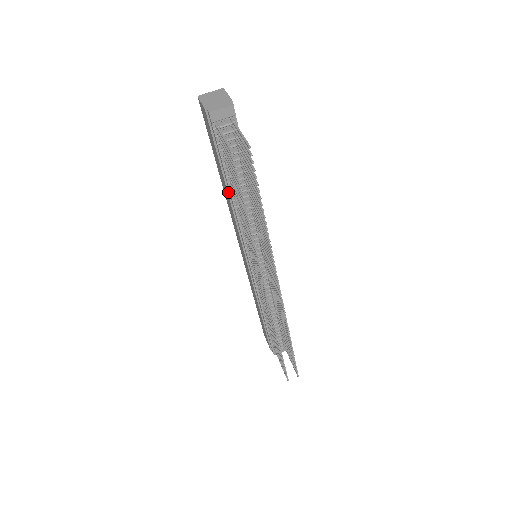
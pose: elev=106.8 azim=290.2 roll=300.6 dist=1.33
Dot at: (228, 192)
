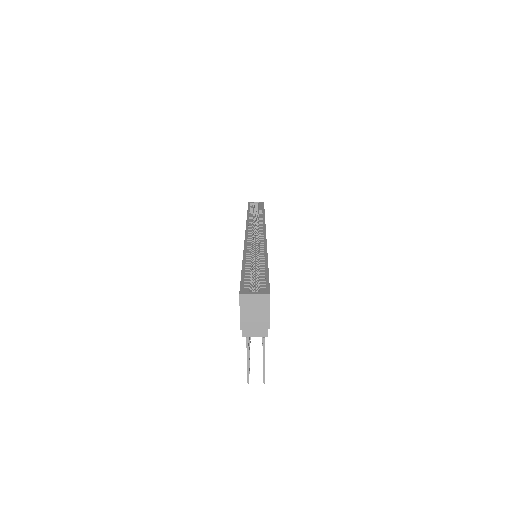
Dot at: occluded
